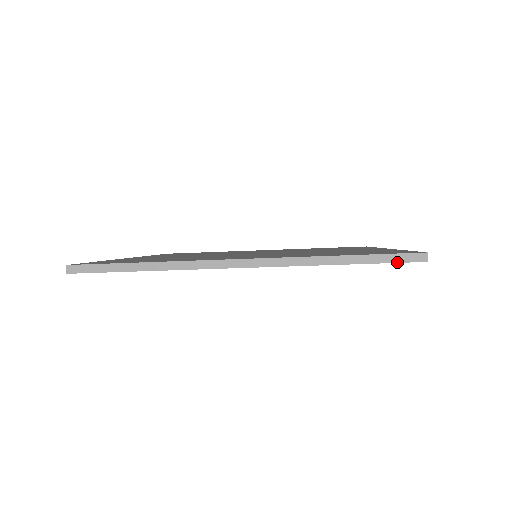
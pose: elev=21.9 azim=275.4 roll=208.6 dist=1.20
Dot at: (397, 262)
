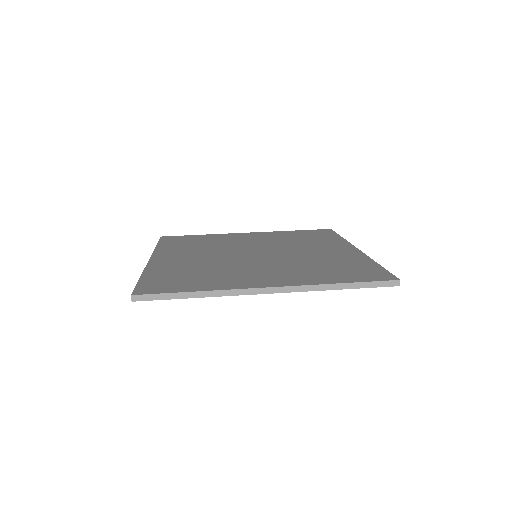
Dot at: occluded
